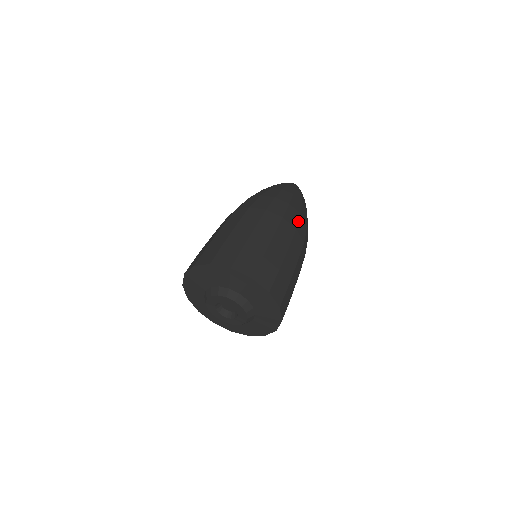
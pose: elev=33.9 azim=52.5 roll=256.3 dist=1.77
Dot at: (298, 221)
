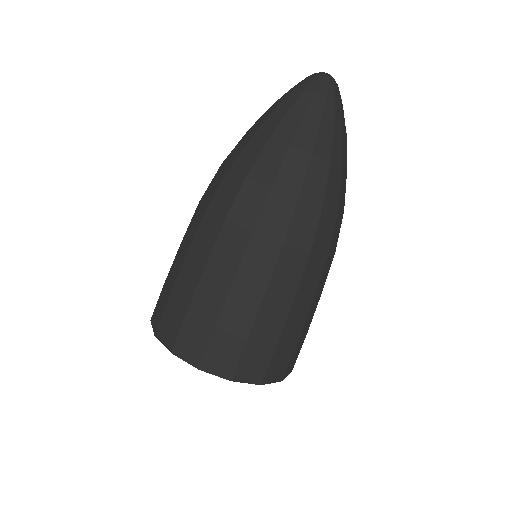
Dot at: (333, 233)
